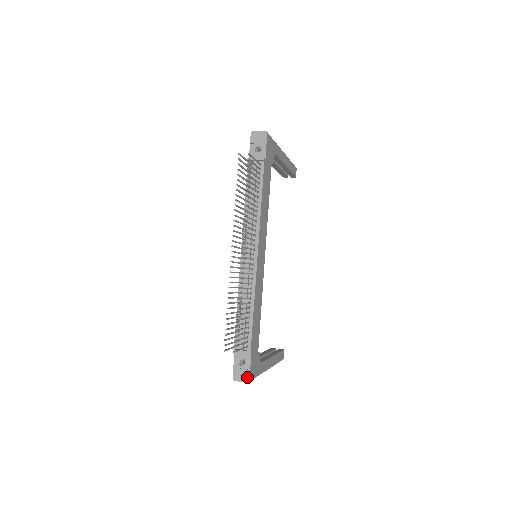
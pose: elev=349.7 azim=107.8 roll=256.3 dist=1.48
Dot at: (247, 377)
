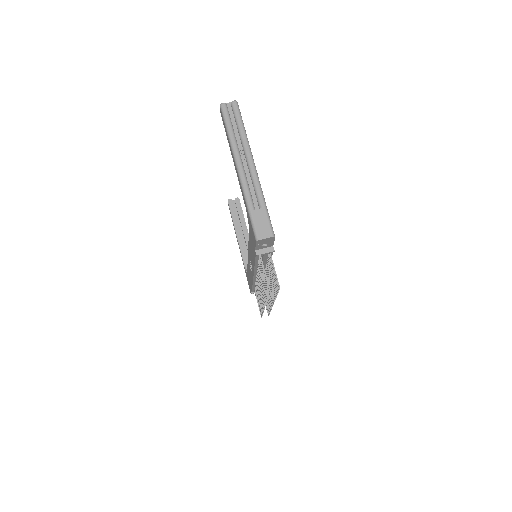
Dot at: occluded
